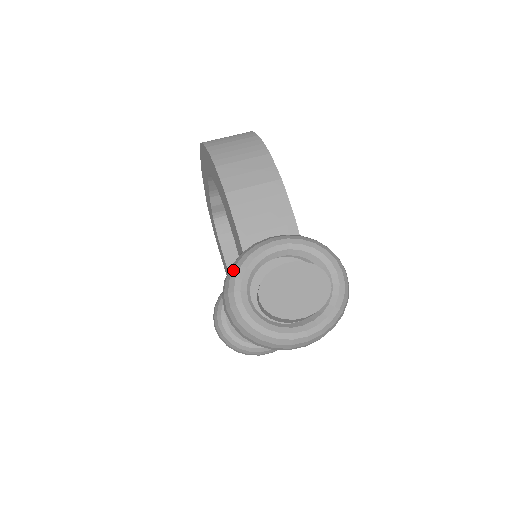
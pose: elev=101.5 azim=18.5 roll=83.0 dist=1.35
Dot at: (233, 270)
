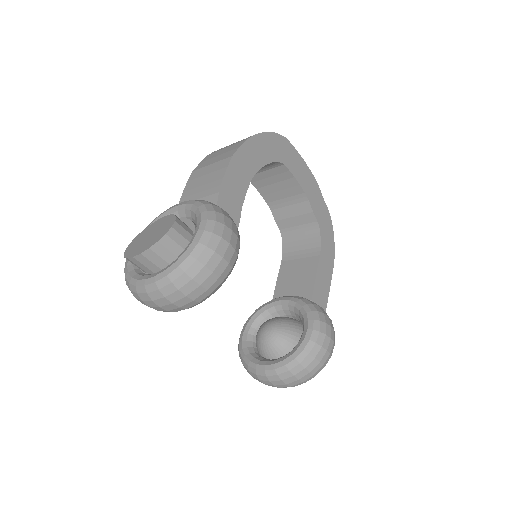
Dot at: occluded
